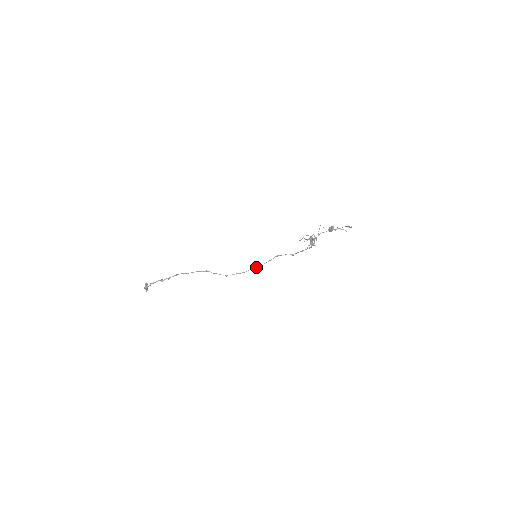
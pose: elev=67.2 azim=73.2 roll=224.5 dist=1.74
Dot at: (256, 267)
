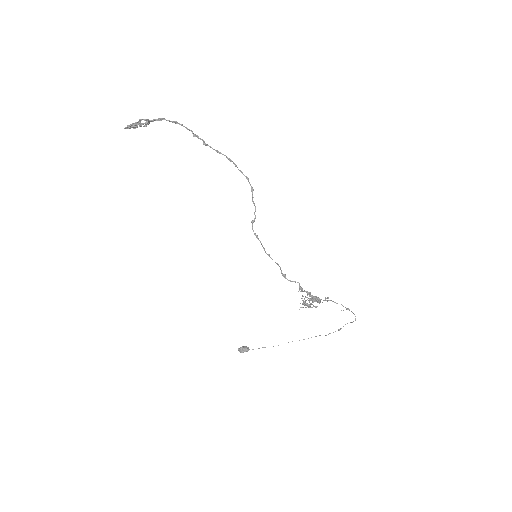
Dot at: occluded
